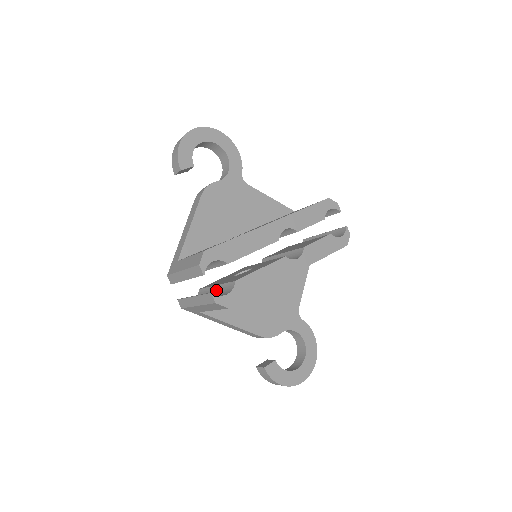
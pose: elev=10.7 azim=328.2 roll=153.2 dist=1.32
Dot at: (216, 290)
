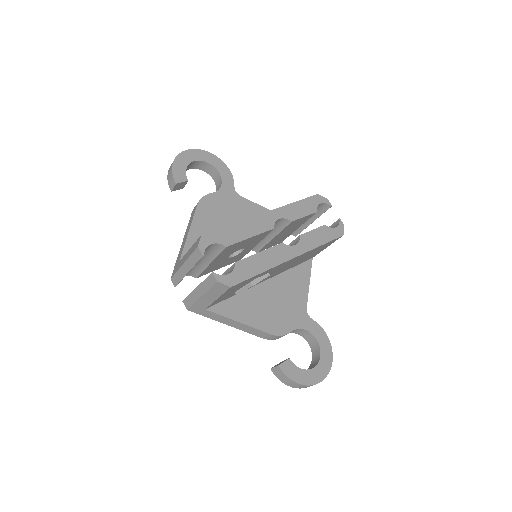
Dot at: occluded
